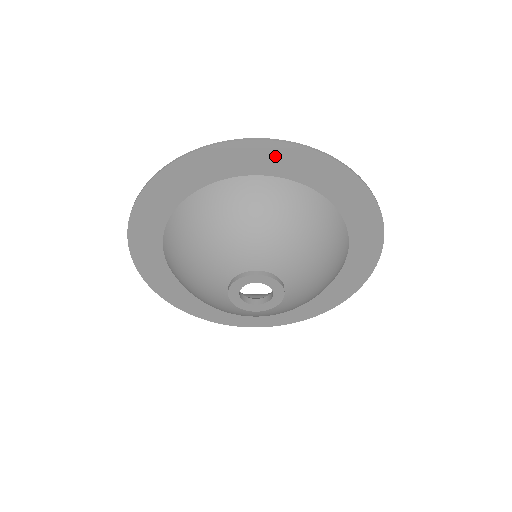
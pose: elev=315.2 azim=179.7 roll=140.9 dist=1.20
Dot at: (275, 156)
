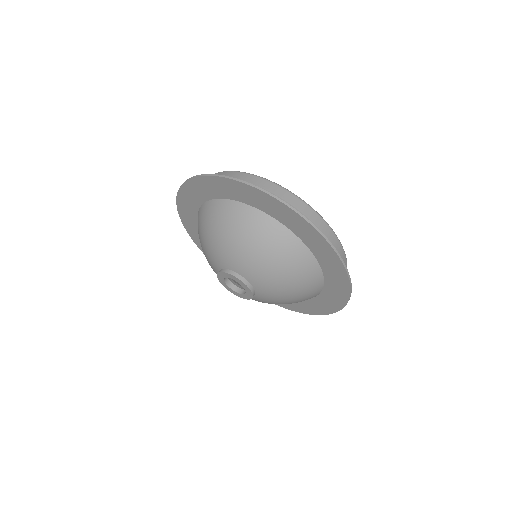
Dot at: (220, 186)
